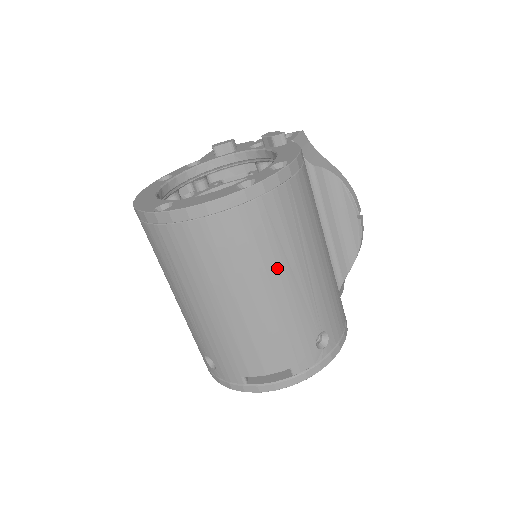
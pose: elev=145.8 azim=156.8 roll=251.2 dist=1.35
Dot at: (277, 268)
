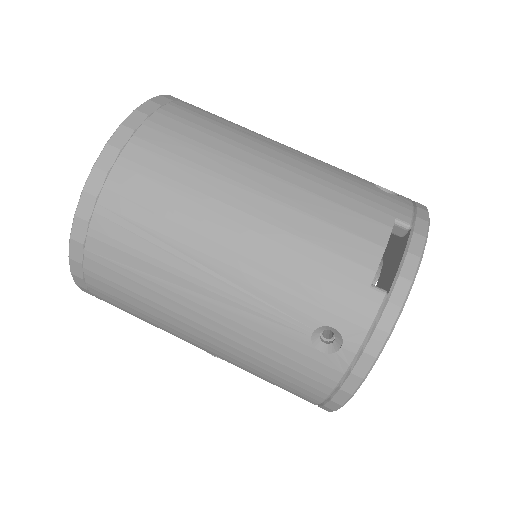
Dot at: (252, 141)
